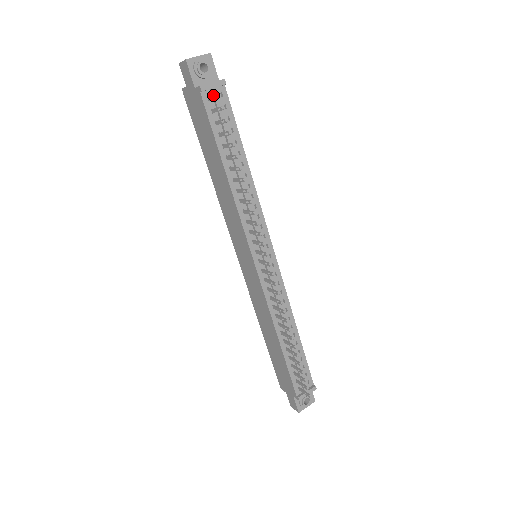
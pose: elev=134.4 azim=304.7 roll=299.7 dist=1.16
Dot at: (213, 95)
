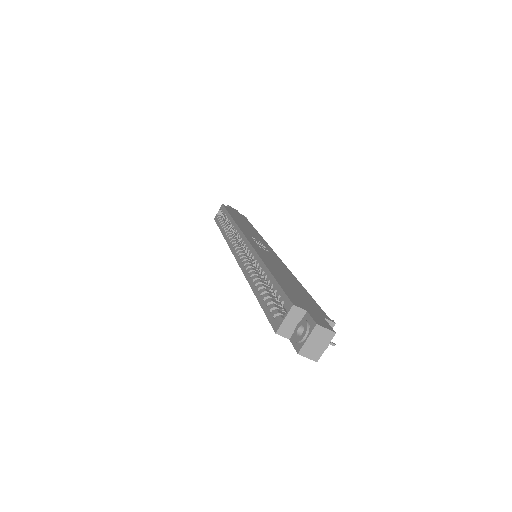
Dot at: occluded
